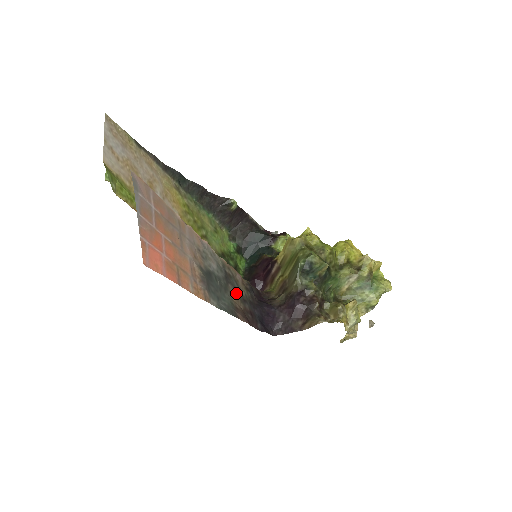
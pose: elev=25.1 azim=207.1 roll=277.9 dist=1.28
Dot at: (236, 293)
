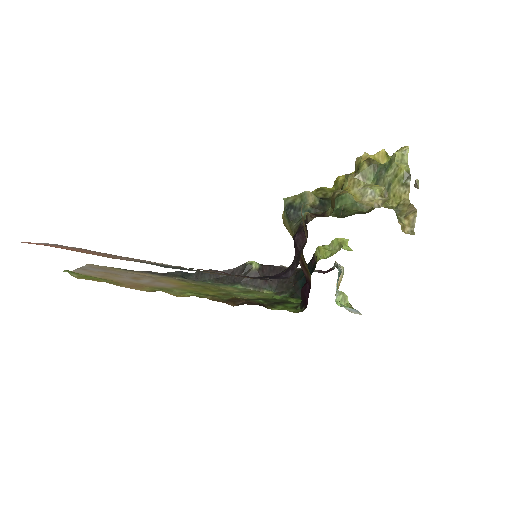
Dot at: (217, 273)
